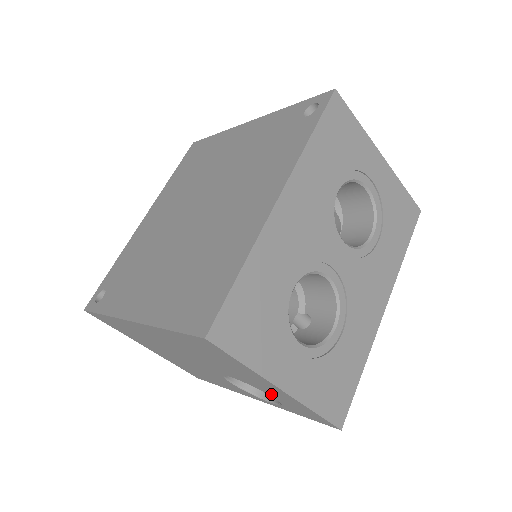
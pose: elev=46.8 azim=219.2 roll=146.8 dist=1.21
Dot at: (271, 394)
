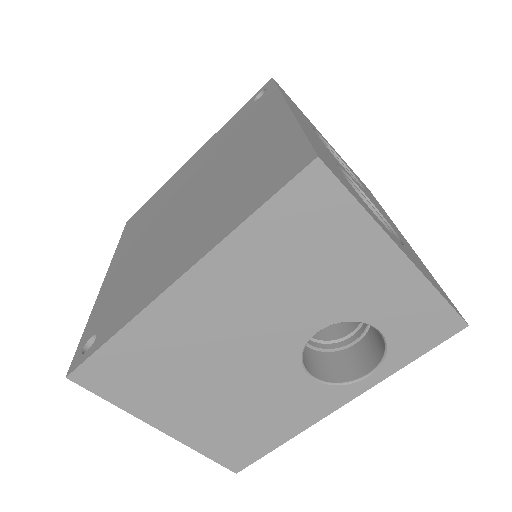
Dot at: (378, 313)
